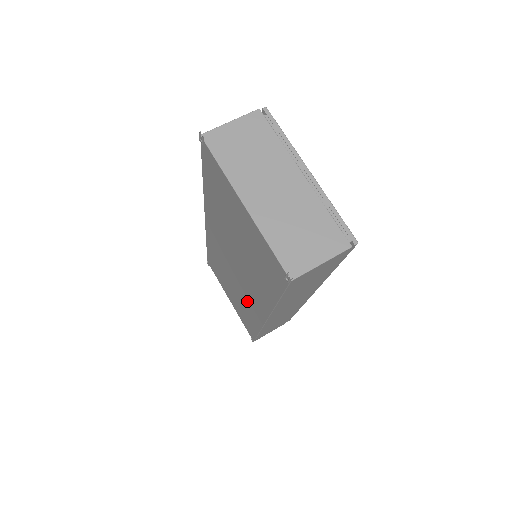
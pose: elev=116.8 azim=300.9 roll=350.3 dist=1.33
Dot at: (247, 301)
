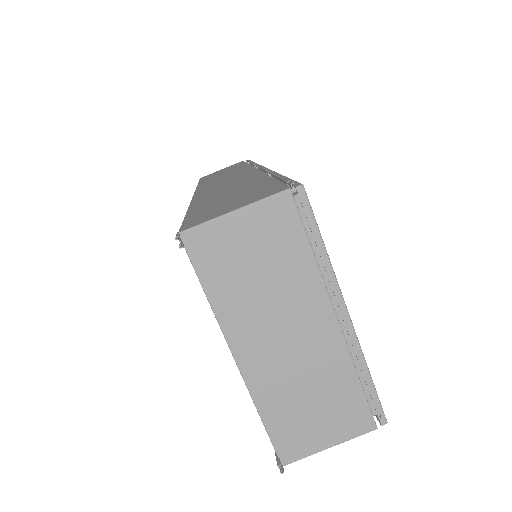
Dot at: occluded
